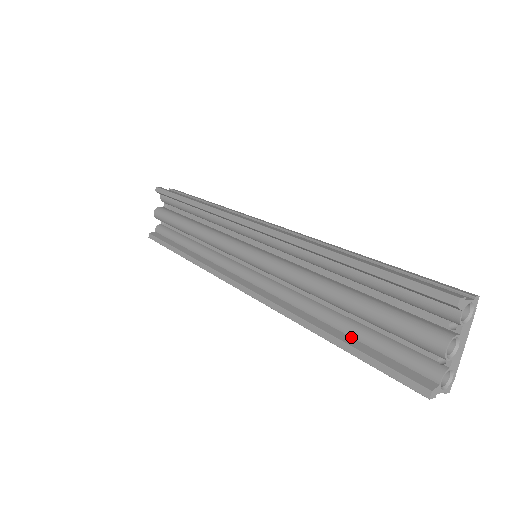
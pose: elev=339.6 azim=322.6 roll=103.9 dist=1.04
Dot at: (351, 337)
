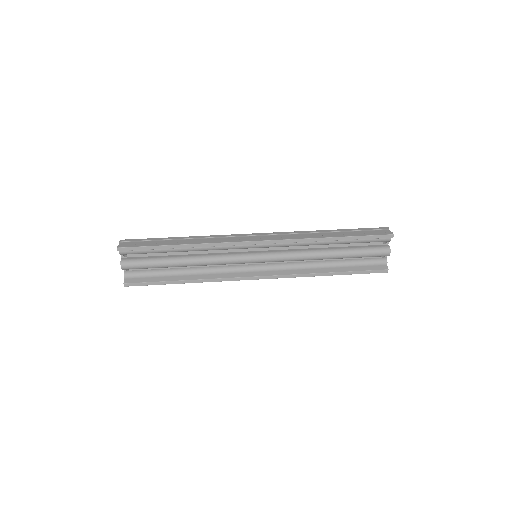
Dot at: (342, 268)
